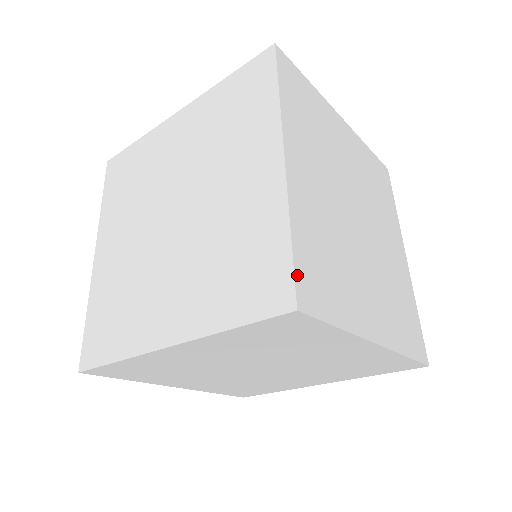
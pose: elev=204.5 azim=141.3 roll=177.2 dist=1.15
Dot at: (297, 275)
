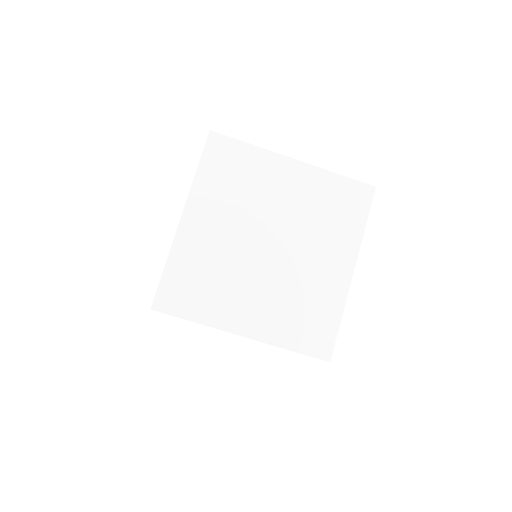
Dot at: occluded
